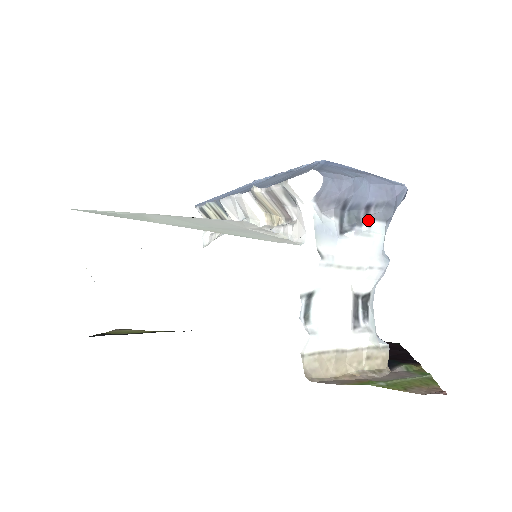
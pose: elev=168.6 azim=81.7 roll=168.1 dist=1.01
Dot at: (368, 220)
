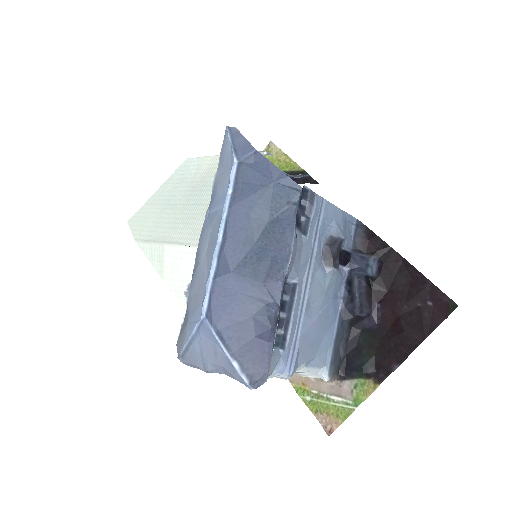
Dot at: occluded
